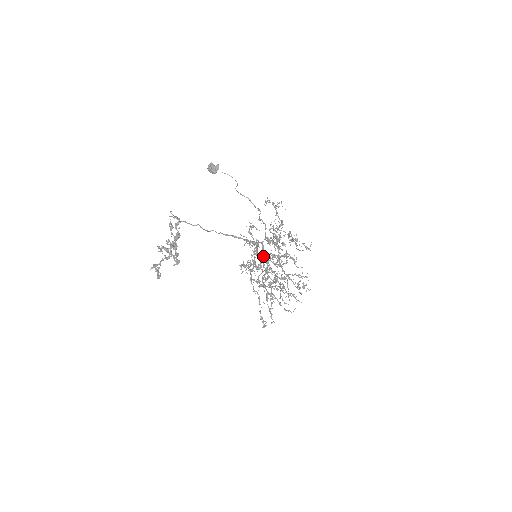
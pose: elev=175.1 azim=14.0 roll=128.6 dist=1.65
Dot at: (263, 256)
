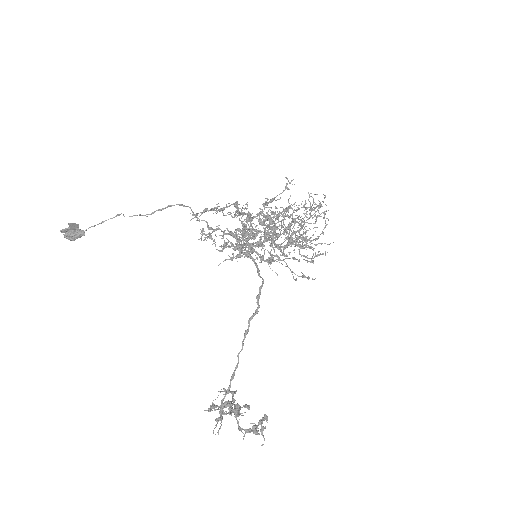
Dot at: occluded
